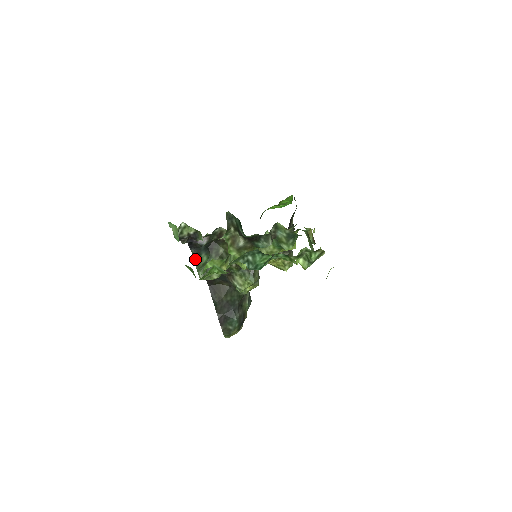
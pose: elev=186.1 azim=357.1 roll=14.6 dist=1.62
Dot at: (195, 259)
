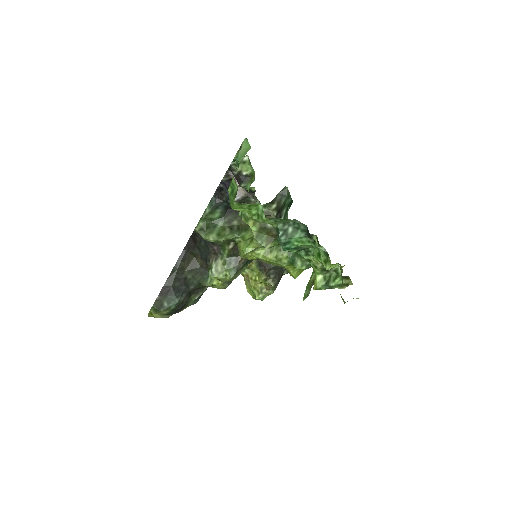
Dot at: (209, 207)
